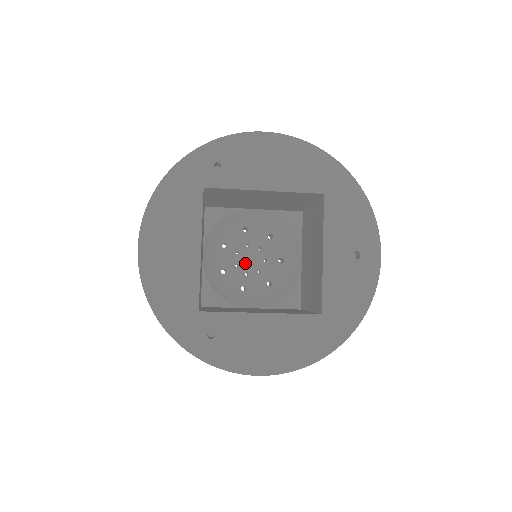
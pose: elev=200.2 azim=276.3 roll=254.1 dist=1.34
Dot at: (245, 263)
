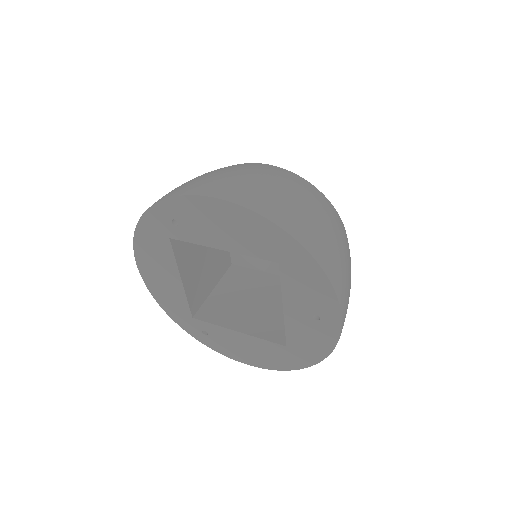
Dot at: occluded
